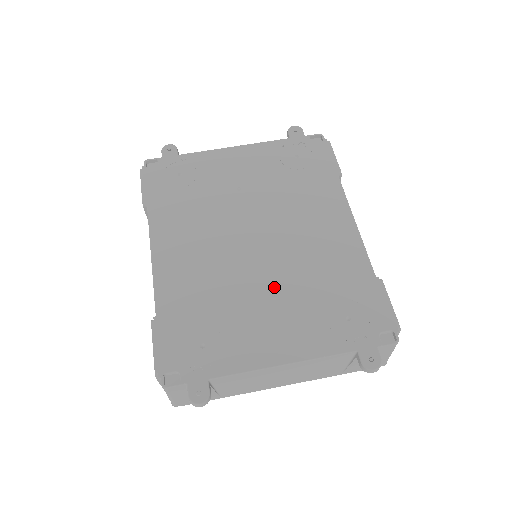
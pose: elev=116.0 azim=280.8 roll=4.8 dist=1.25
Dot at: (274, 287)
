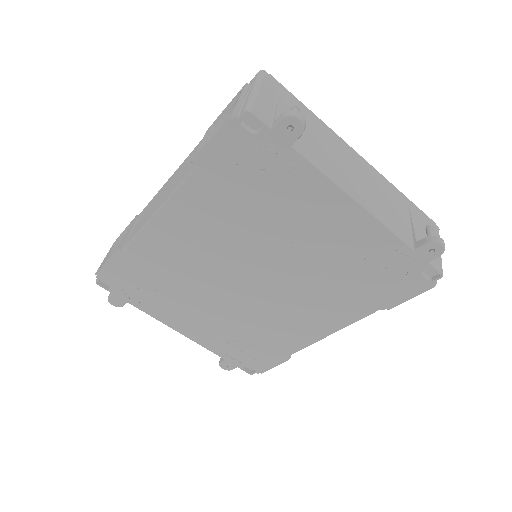
Dot at: (221, 309)
